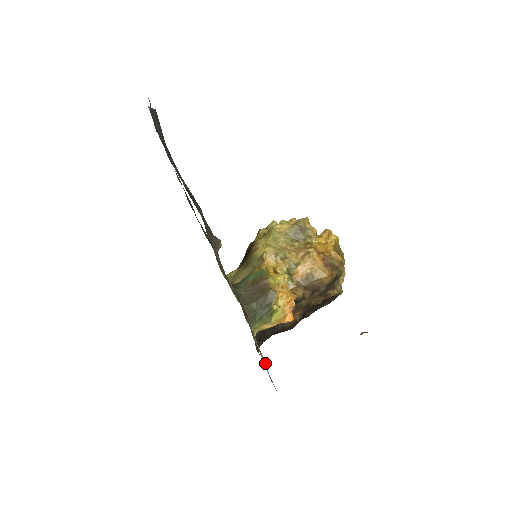
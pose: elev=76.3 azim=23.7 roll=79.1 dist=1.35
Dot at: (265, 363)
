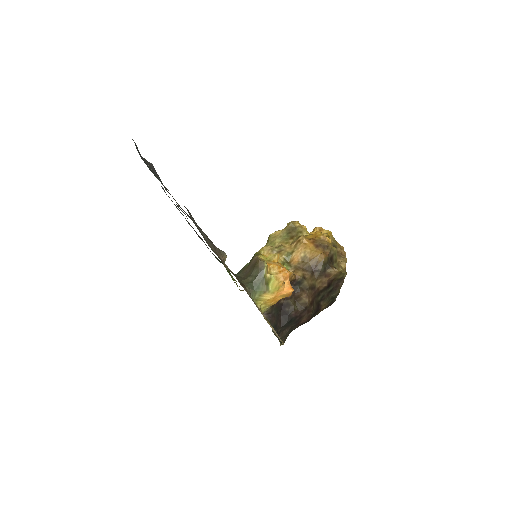
Dot at: (277, 335)
